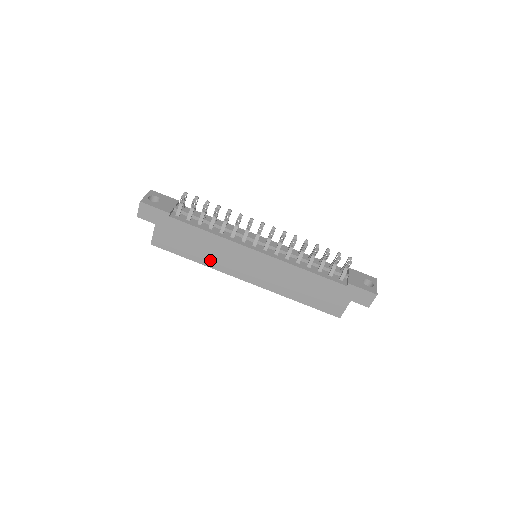
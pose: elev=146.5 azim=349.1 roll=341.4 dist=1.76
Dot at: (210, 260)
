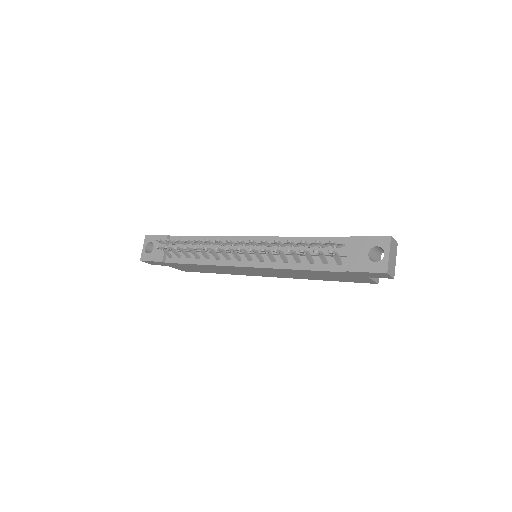
Dot at: (226, 272)
